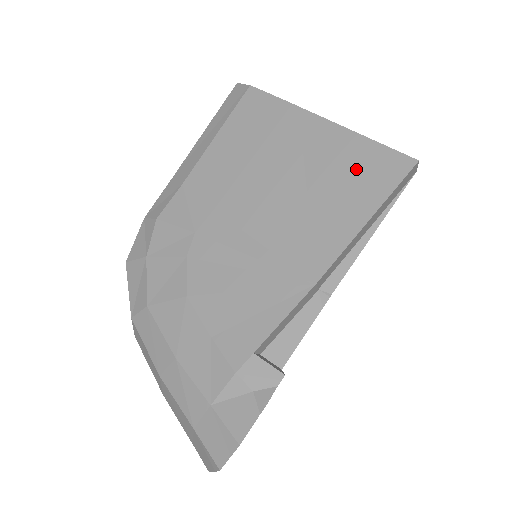
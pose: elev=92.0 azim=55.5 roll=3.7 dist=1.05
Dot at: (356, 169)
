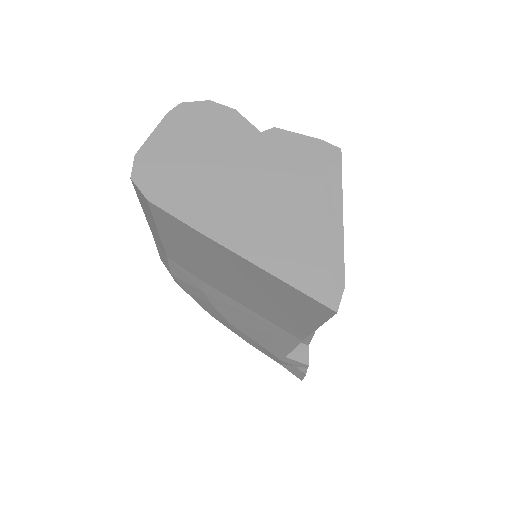
Dot at: (290, 299)
